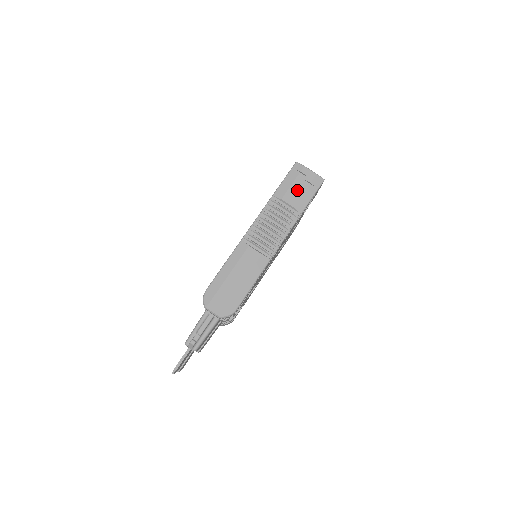
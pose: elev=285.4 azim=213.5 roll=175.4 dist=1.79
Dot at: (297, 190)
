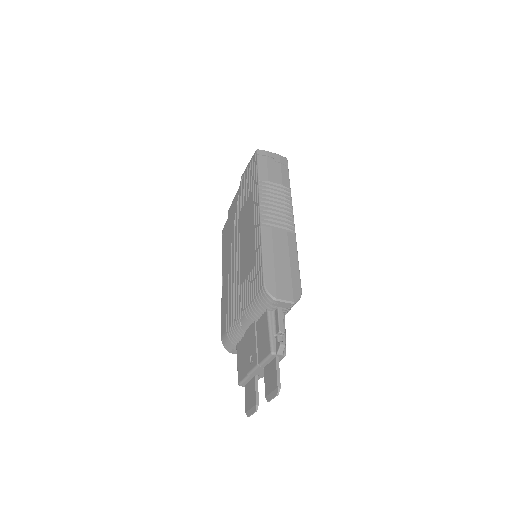
Dot at: (275, 171)
